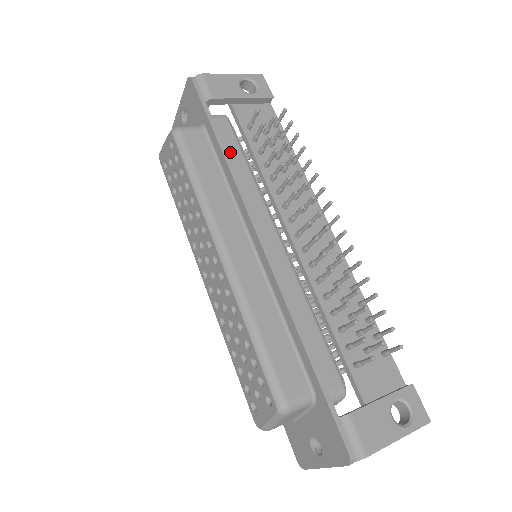
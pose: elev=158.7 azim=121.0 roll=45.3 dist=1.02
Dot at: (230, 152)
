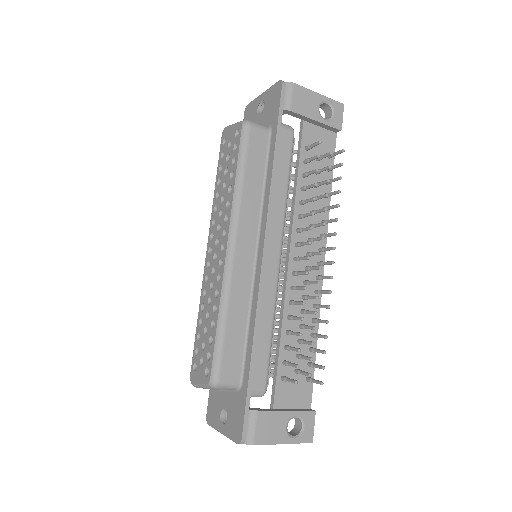
Dot at: (280, 165)
